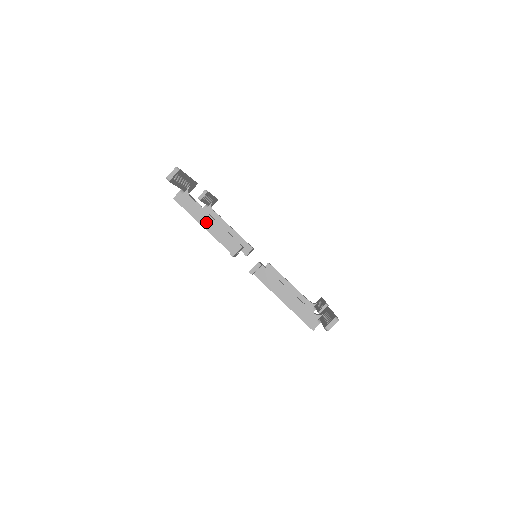
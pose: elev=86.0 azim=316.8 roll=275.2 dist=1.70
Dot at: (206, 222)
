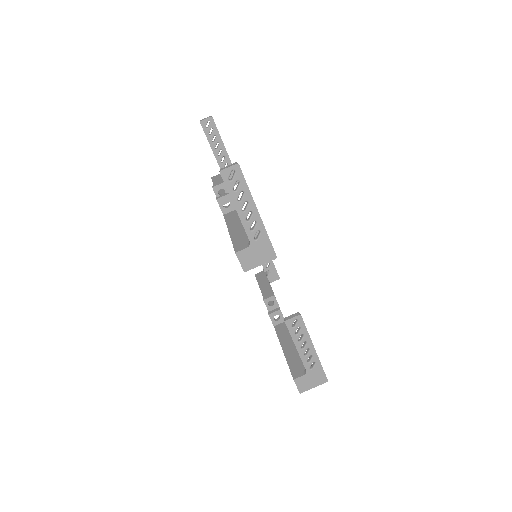
Dot at: occluded
